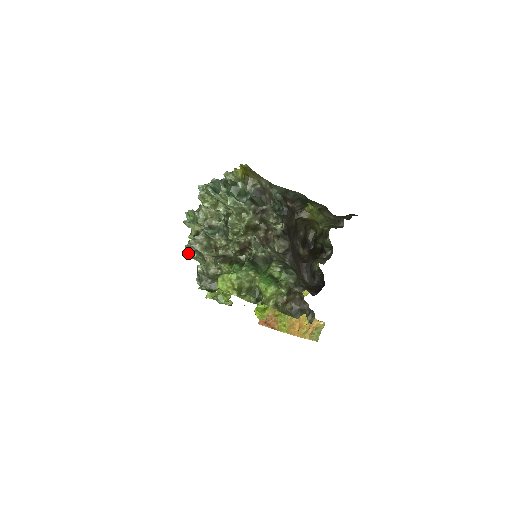
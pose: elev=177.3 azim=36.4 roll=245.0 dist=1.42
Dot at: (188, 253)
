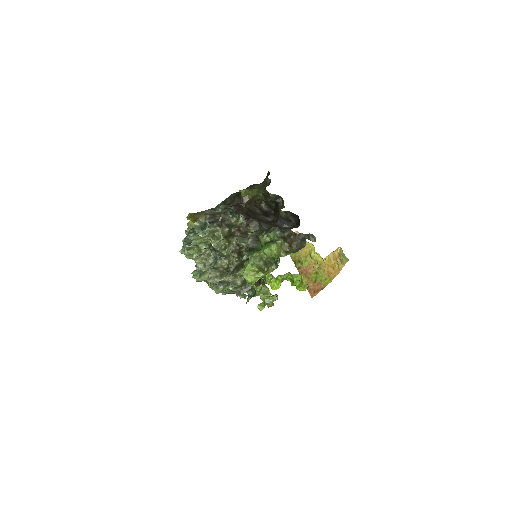
Dot at: (217, 290)
